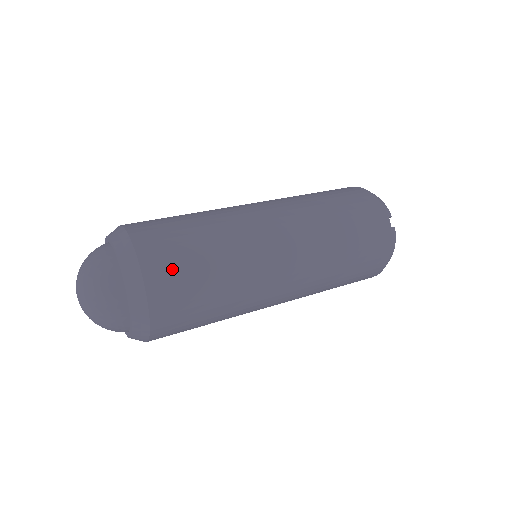
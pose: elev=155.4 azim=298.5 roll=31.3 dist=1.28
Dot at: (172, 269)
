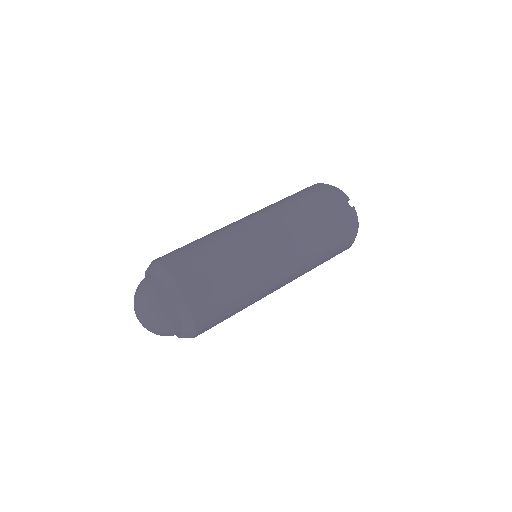
Dot at: (199, 281)
